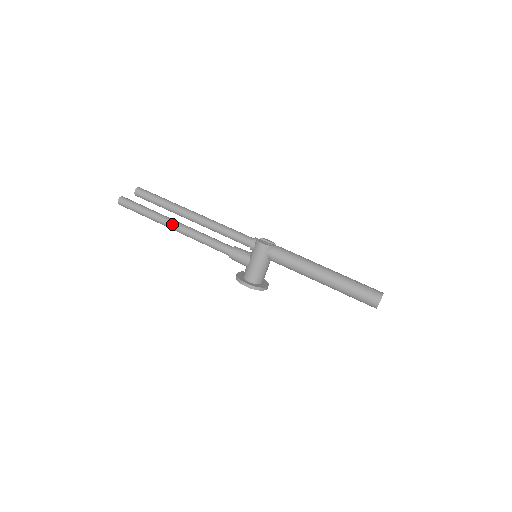
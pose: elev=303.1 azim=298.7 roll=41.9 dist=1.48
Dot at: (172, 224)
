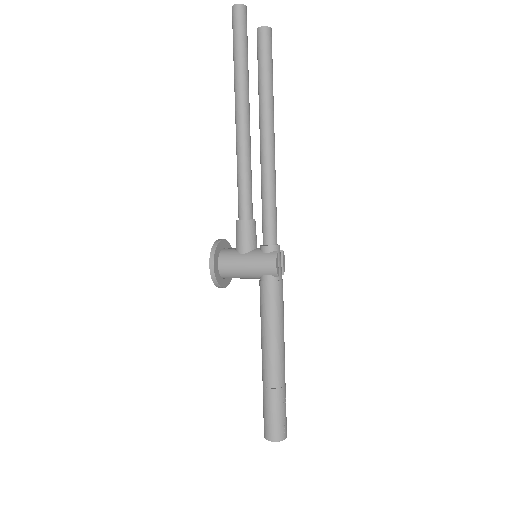
Dot at: (242, 112)
